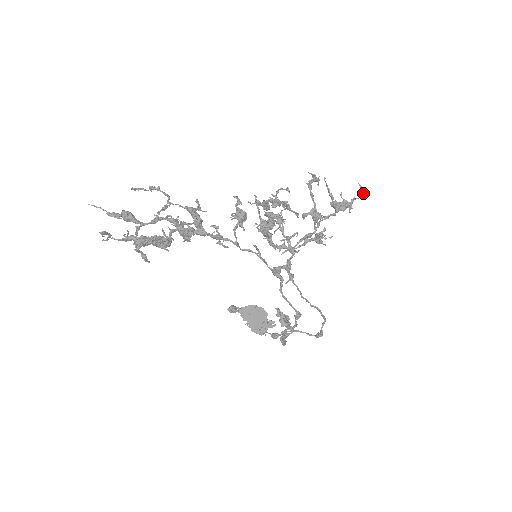
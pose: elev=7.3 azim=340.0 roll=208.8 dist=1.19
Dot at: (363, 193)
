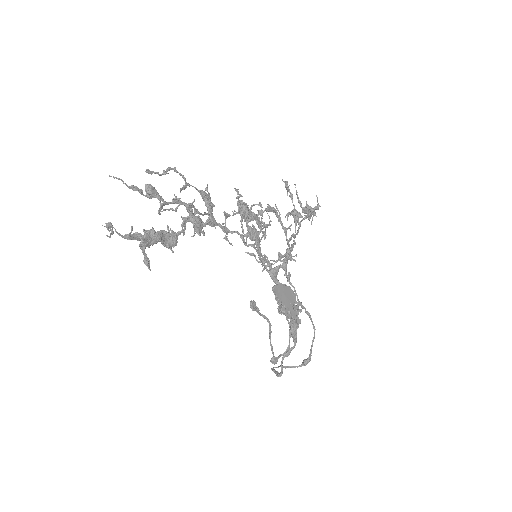
Dot at: occluded
